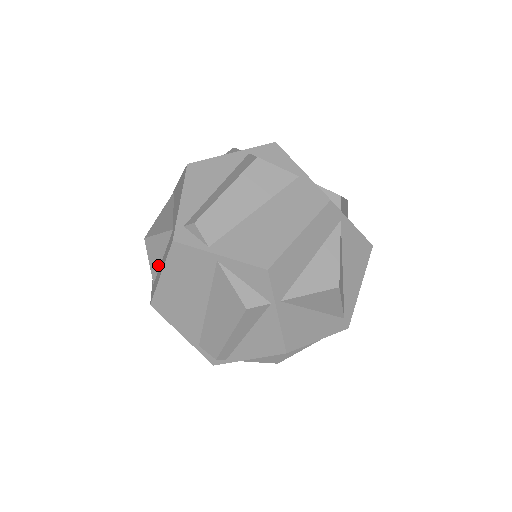
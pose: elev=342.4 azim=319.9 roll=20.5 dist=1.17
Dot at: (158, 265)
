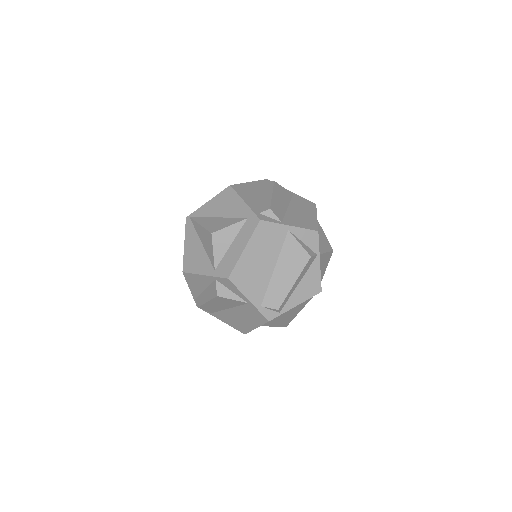
Dot at: (224, 251)
